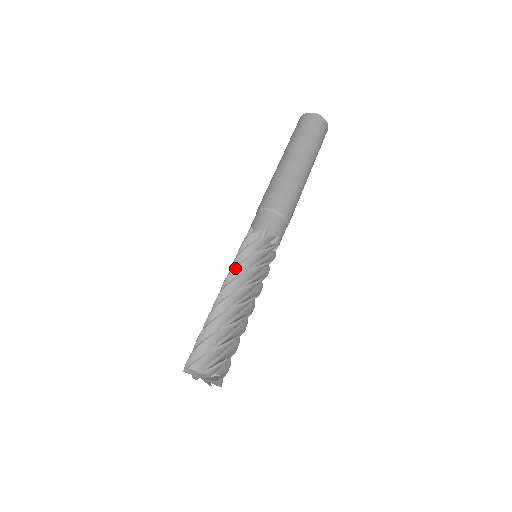
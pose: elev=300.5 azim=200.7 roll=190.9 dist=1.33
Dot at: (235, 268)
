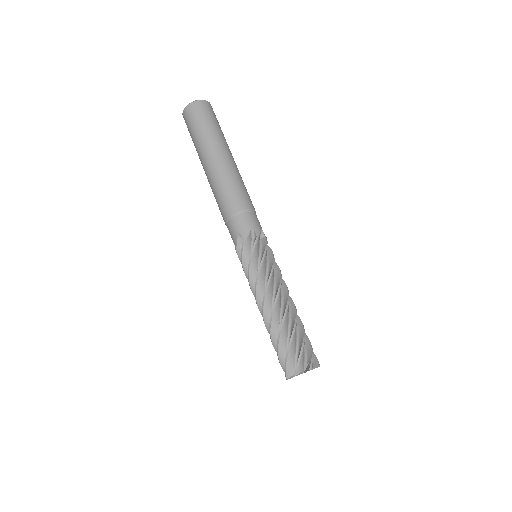
Dot at: (258, 278)
